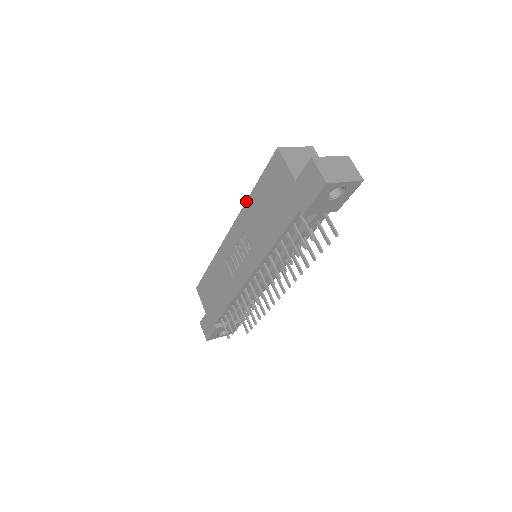
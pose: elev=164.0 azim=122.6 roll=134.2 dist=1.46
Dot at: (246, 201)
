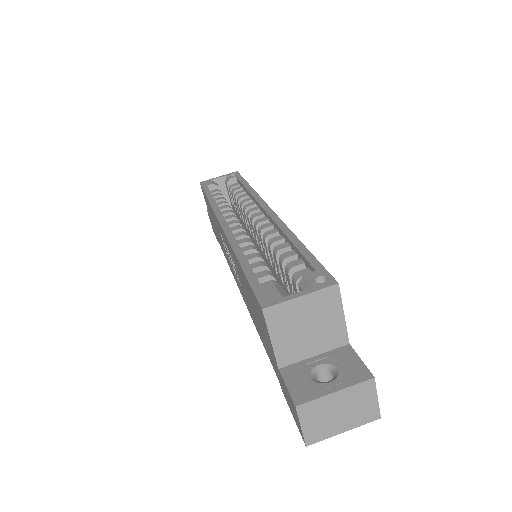
Dot at: (233, 251)
